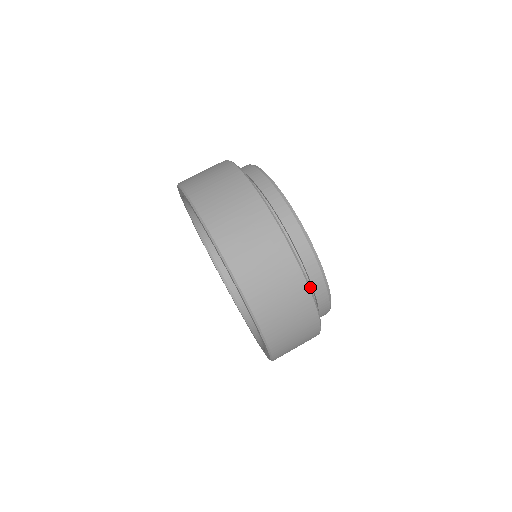
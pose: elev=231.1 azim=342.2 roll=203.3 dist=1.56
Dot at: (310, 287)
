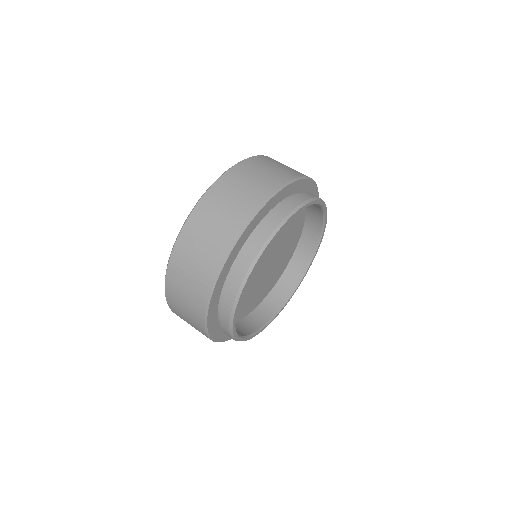
Dot at: occluded
